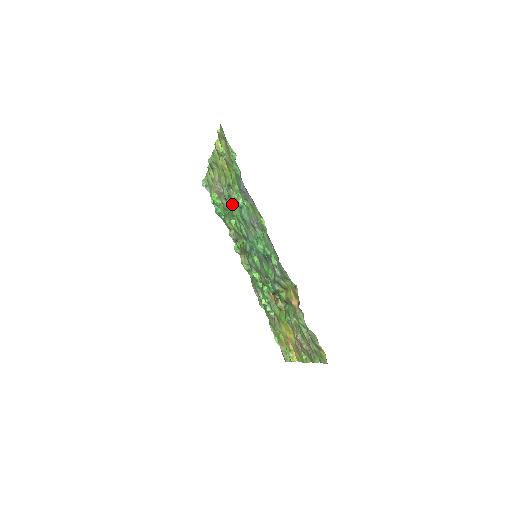
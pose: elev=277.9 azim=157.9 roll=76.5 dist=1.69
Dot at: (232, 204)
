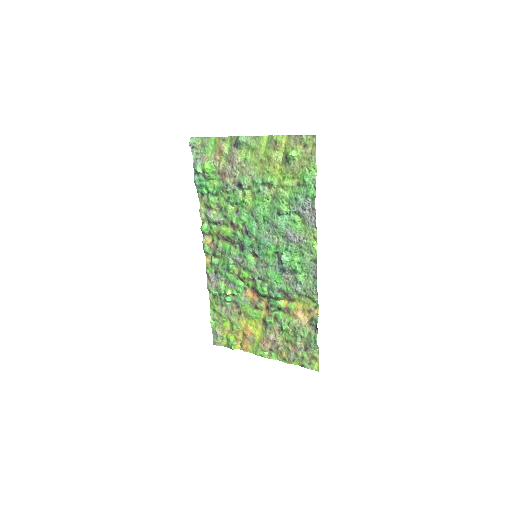
Dot at: (250, 196)
